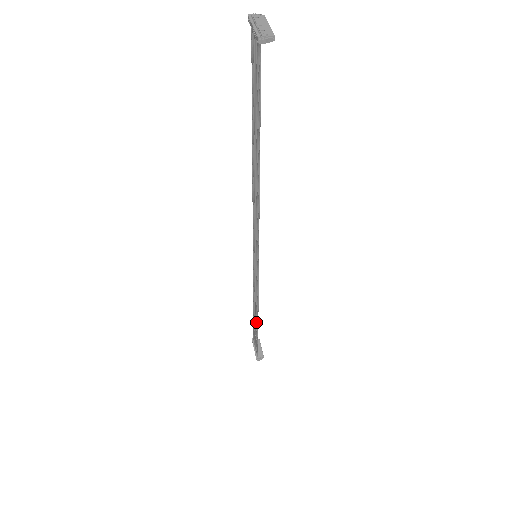
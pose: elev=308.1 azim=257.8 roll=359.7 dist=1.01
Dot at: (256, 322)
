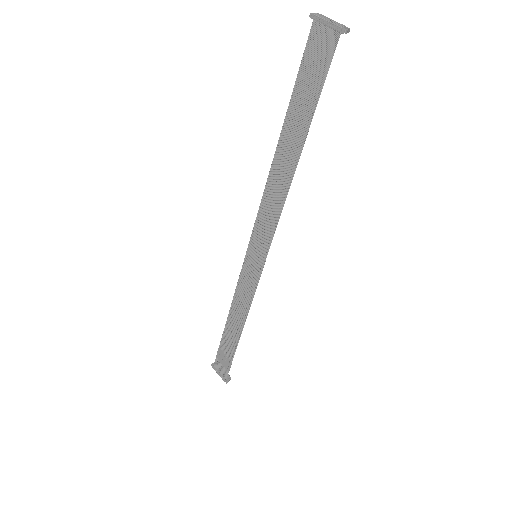
Dot at: (234, 336)
